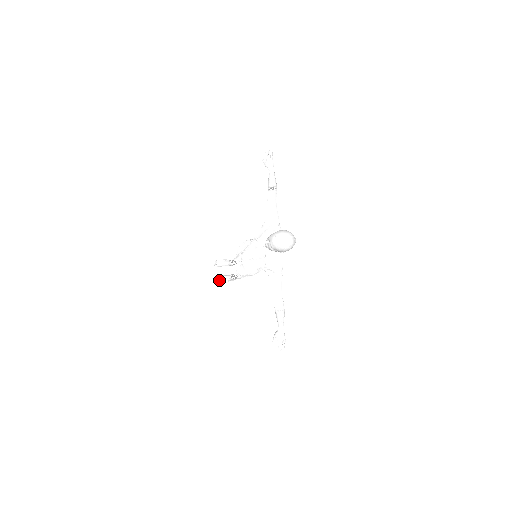
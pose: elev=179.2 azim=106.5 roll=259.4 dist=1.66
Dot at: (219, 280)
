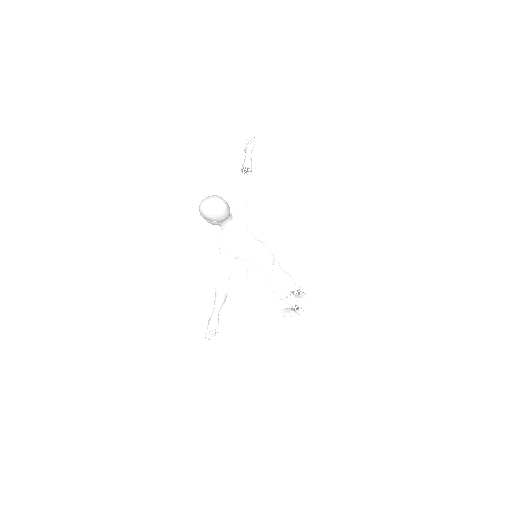
Dot at: (284, 314)
